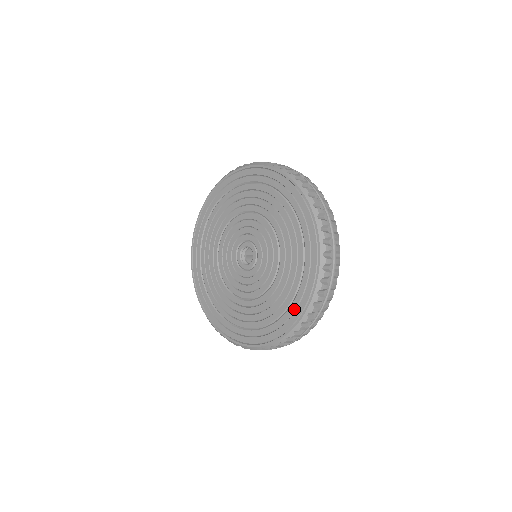
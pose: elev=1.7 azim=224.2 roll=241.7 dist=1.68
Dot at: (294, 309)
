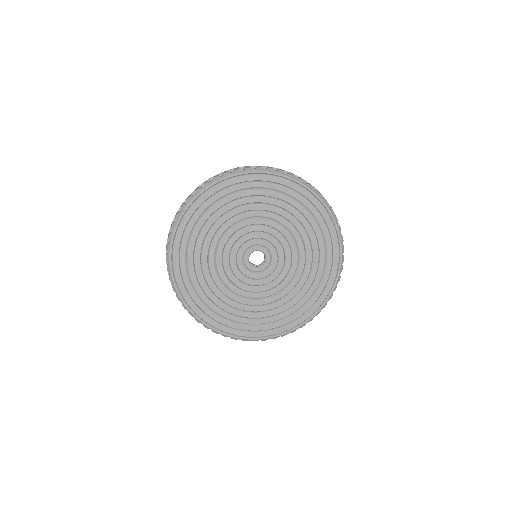
Dot at: (281, 325)
